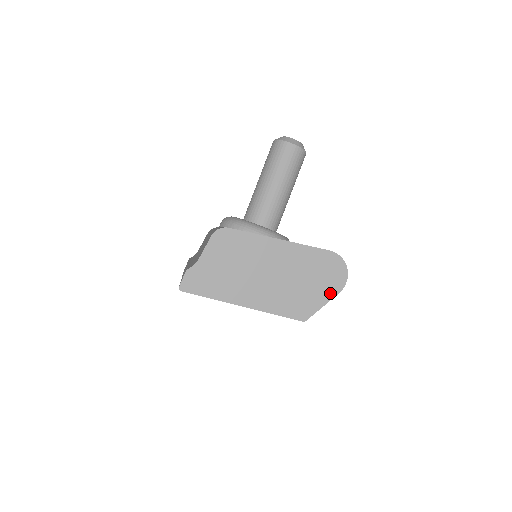
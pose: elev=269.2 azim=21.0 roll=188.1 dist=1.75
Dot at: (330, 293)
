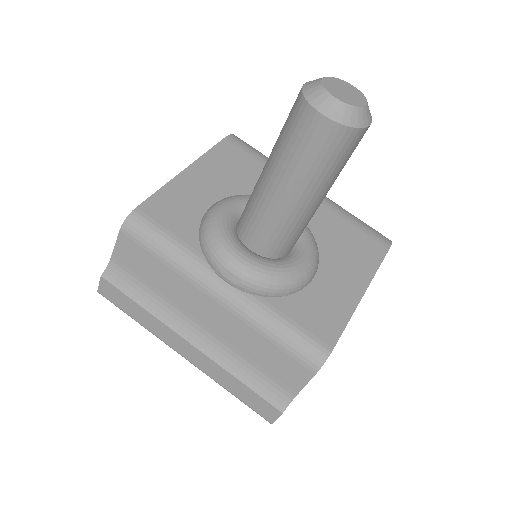
Dot at: occluded
